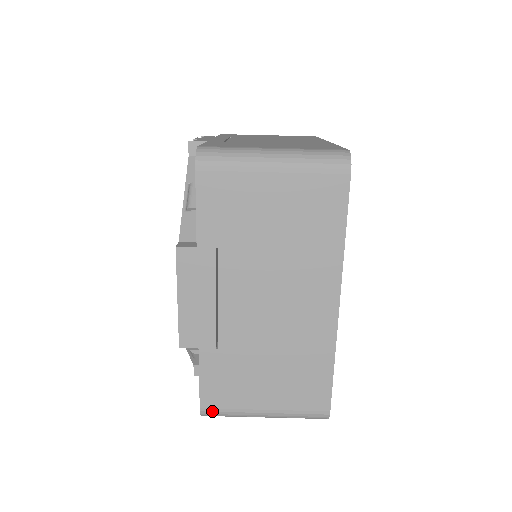
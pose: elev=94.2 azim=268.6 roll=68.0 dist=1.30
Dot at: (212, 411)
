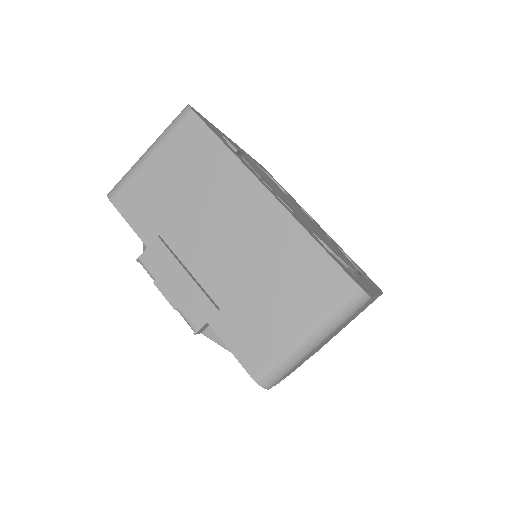
Dot at: occluded
